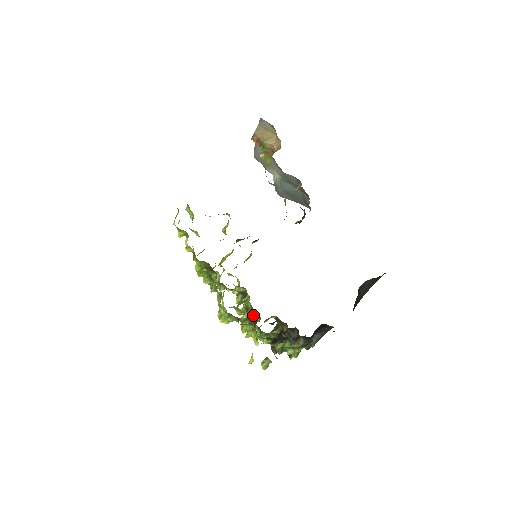
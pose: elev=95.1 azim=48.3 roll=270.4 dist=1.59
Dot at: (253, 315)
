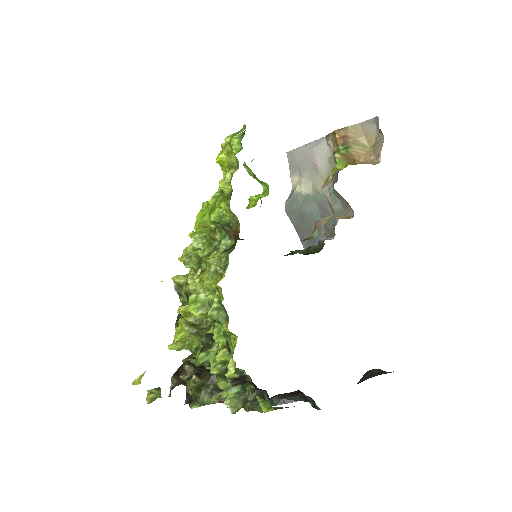
Dot at: (208, 325)
